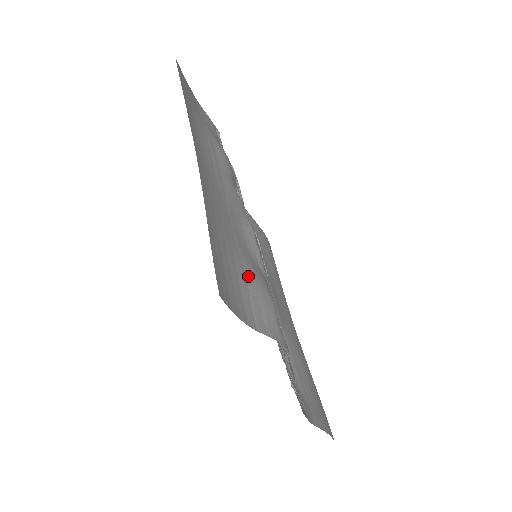
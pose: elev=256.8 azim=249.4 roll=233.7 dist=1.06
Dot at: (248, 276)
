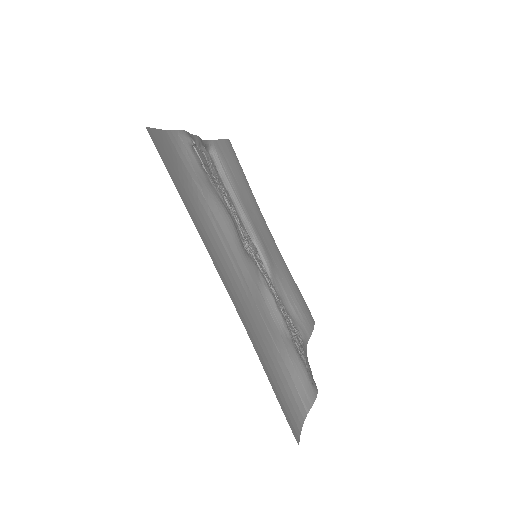
Dot at: (290, 371)
